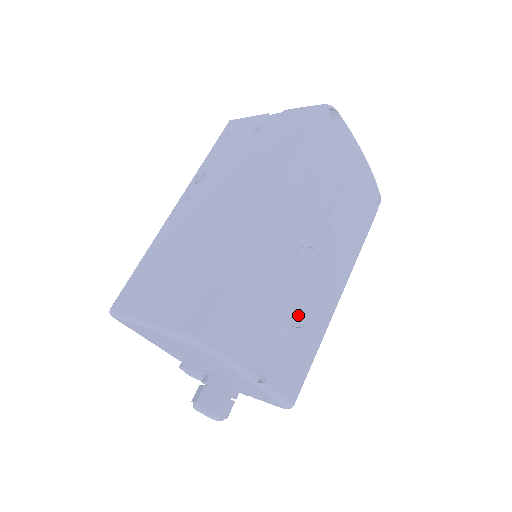
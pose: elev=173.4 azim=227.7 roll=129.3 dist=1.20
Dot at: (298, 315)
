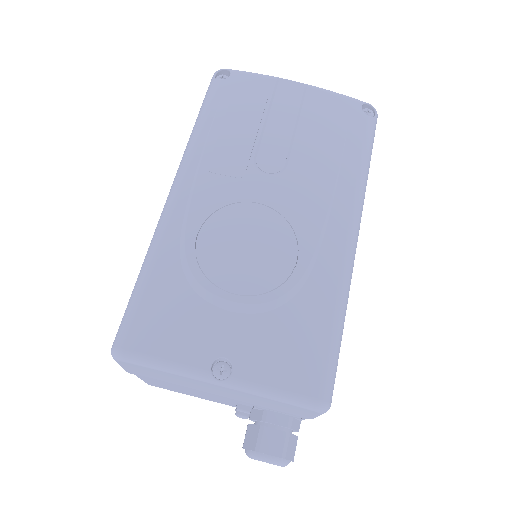
Dot at: (251, 281)
